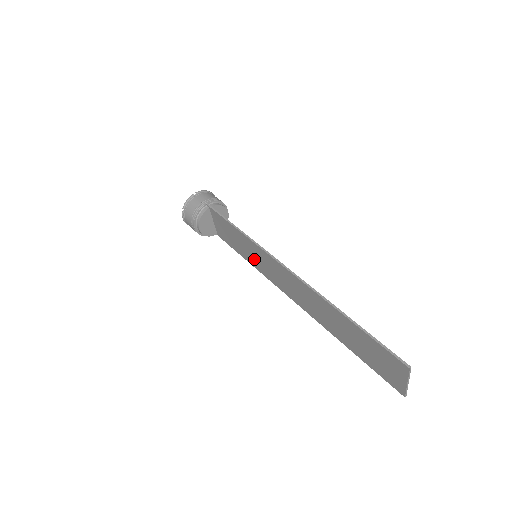
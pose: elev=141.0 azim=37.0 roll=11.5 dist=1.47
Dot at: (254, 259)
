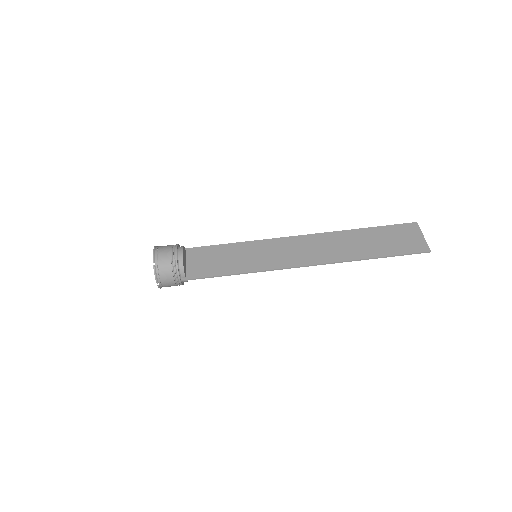
Dot at: (252, 253)
